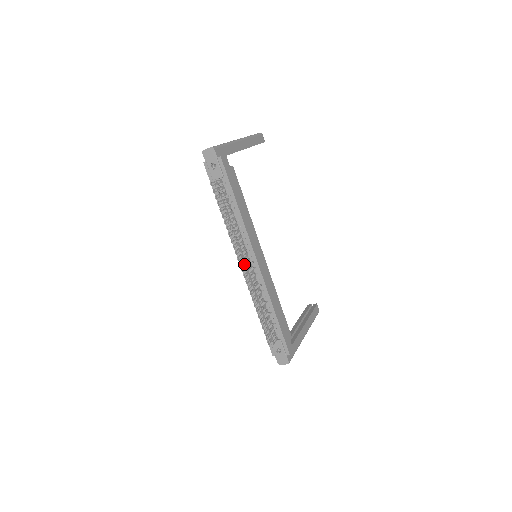
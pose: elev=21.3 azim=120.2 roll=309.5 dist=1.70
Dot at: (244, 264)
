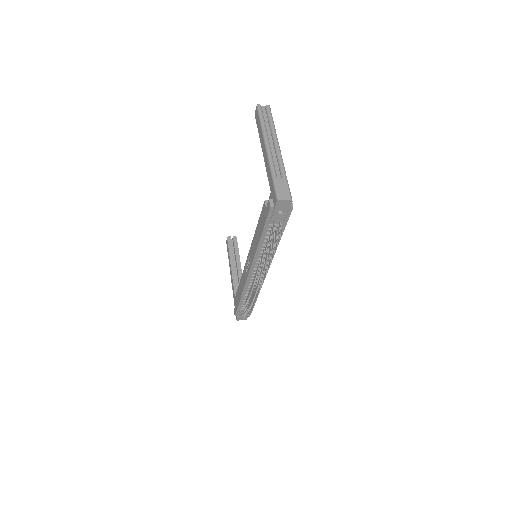
Dot at: occluded
